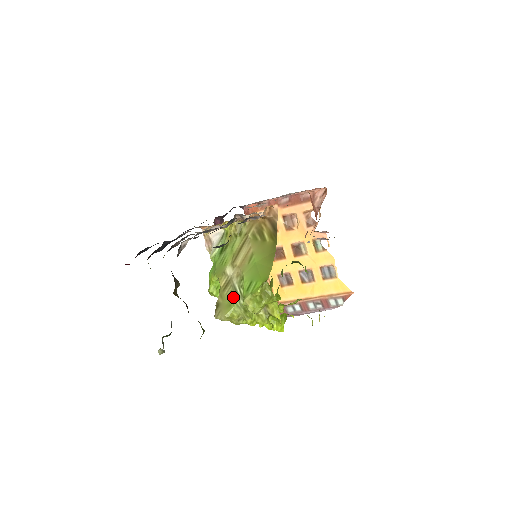
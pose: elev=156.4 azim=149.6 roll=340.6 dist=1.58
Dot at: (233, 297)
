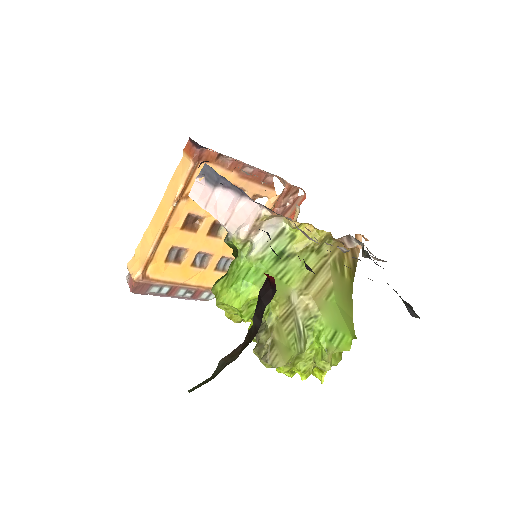
Dot at: (295, 338)
